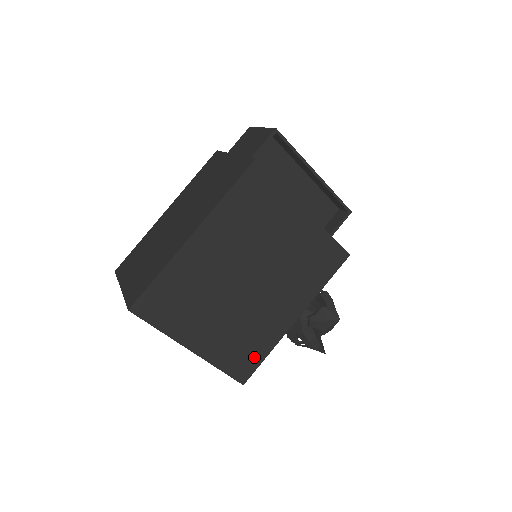
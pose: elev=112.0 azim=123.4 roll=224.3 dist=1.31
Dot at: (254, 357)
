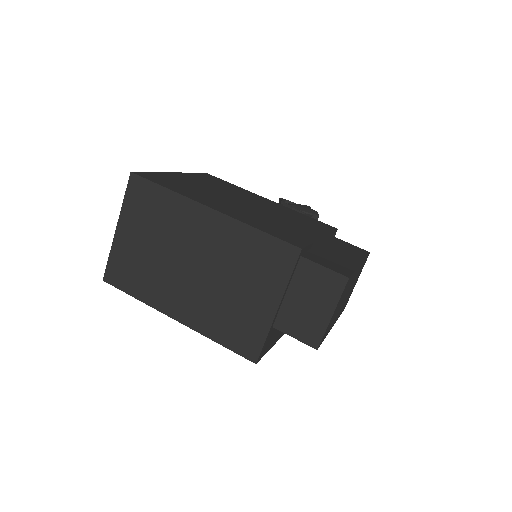
Dot at: occluded
